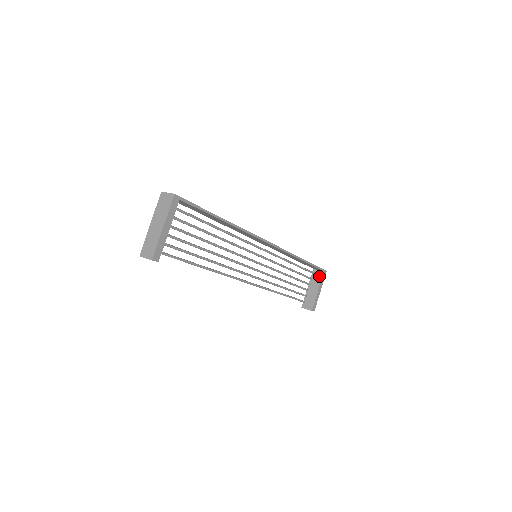
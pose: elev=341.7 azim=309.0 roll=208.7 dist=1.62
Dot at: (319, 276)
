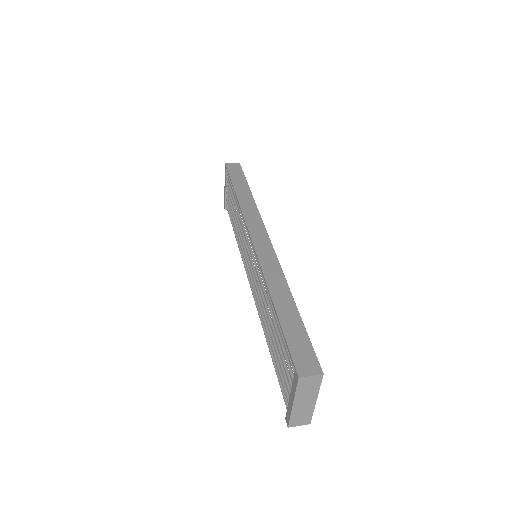
Dot at: occluded
